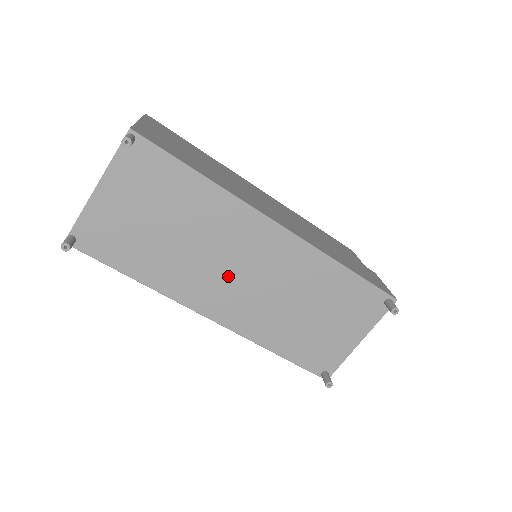
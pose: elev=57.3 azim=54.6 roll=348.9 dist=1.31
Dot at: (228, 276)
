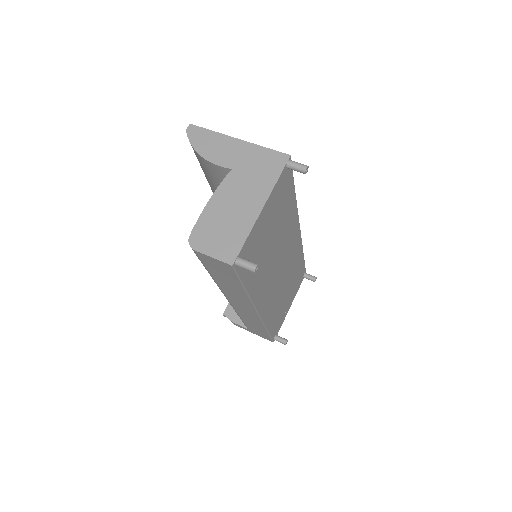
Dot at: (276, 274)
